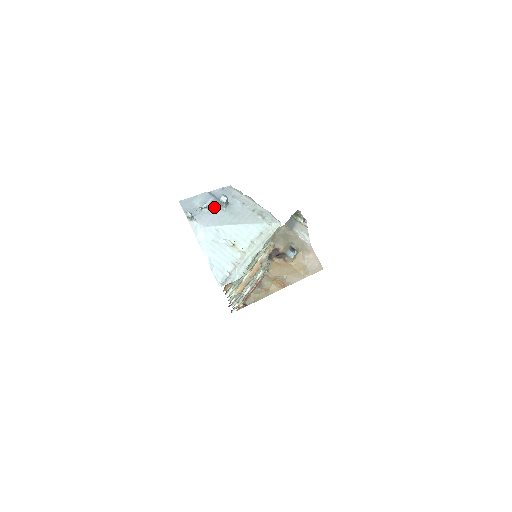
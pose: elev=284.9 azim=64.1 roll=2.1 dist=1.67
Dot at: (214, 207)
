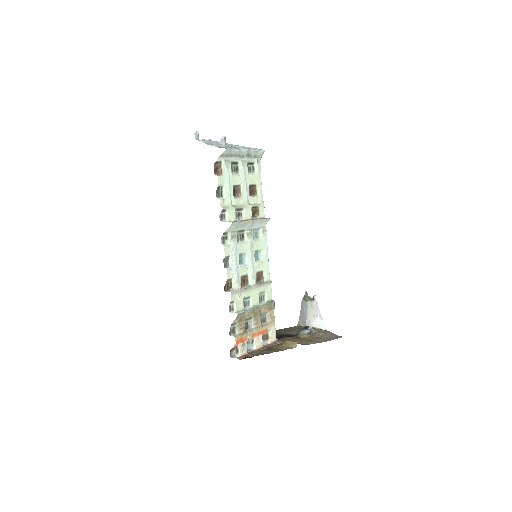
Dot at: occluded
